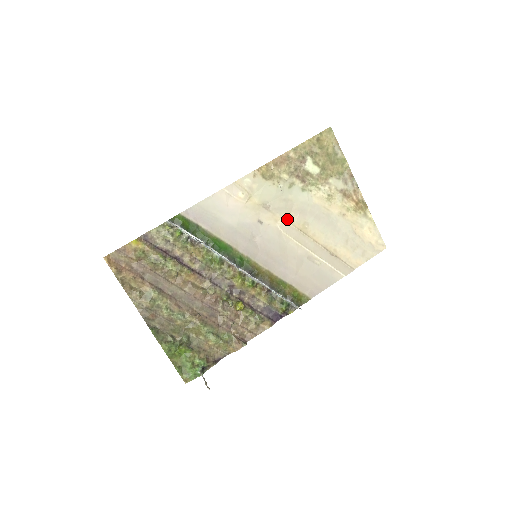
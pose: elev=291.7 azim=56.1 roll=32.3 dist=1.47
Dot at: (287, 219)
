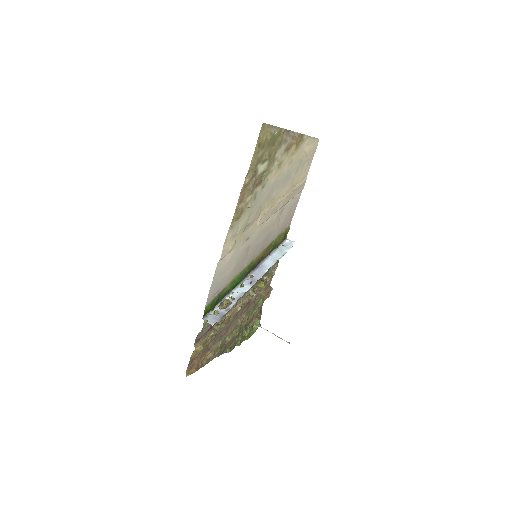
Dot at: (261, 215)
